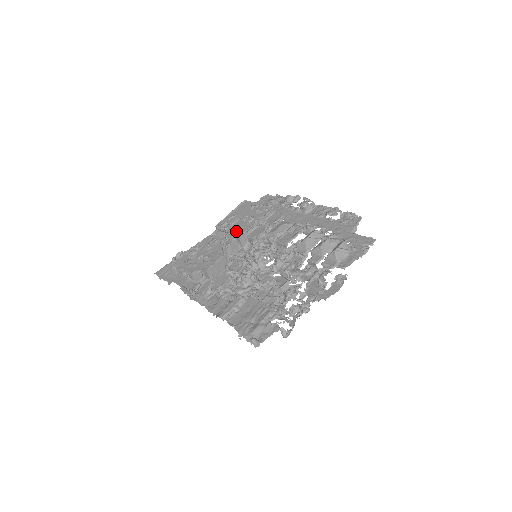
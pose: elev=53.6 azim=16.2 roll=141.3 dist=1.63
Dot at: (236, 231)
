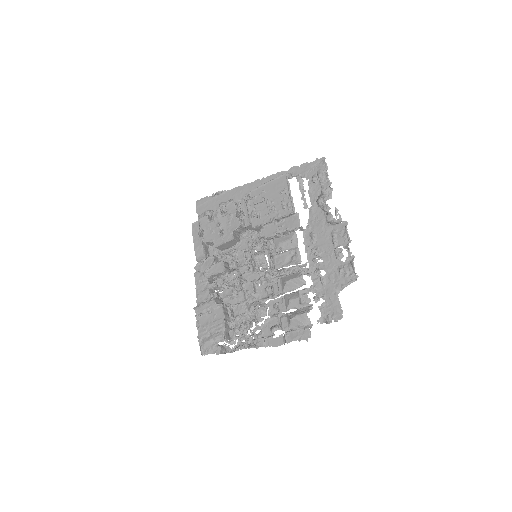
Dot at: (255, 217)
